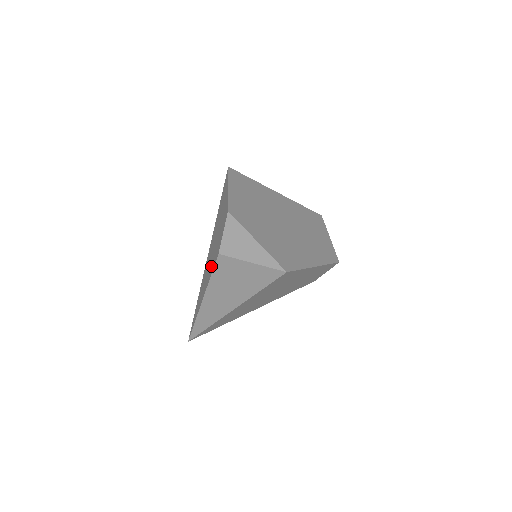
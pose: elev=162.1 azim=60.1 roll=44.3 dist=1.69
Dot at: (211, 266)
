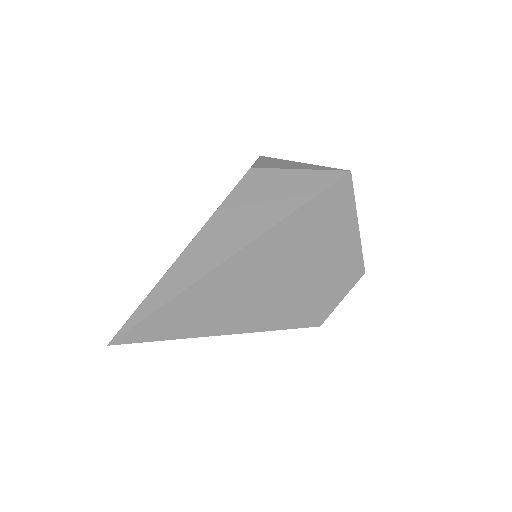
Dot at: occluded
